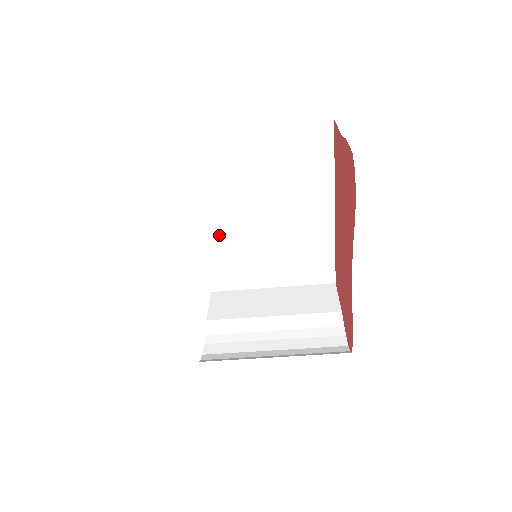
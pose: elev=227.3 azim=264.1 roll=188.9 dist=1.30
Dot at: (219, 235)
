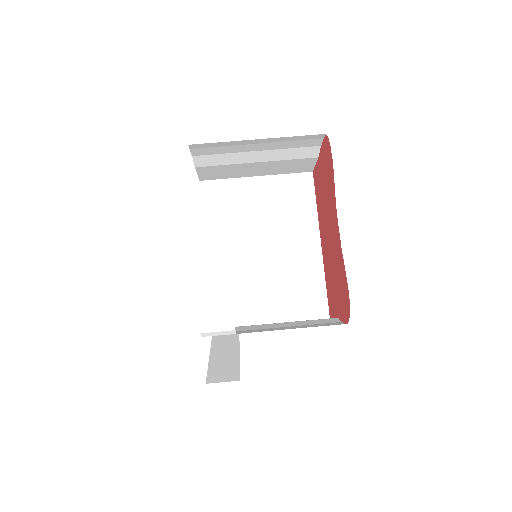
Dot at: (222, 267)
